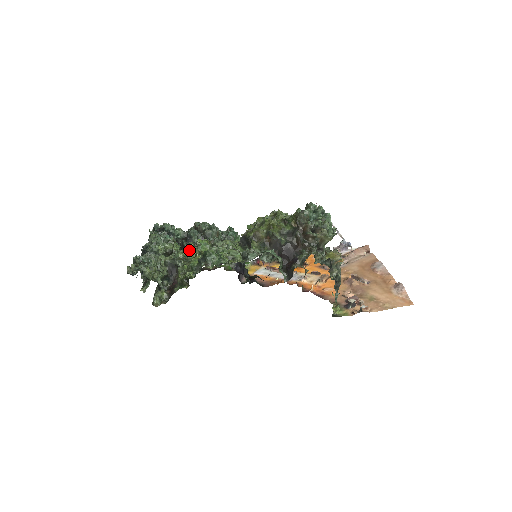
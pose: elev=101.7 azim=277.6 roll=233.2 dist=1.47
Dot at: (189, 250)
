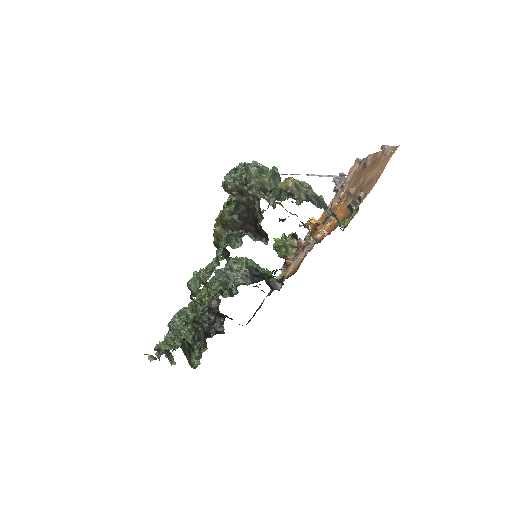
Dot at: occluded
